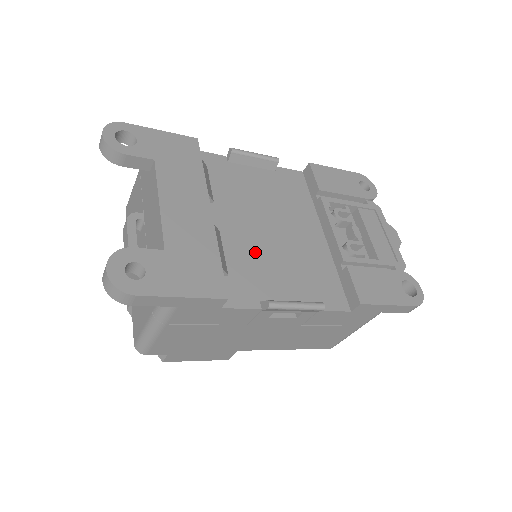
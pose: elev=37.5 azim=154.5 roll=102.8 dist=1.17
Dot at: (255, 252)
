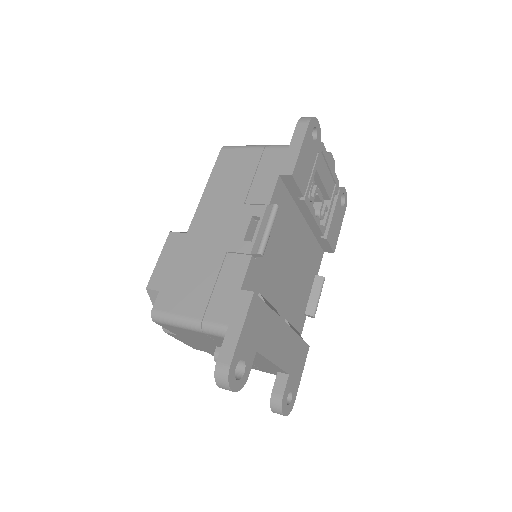
Dot at: (293, 295)
